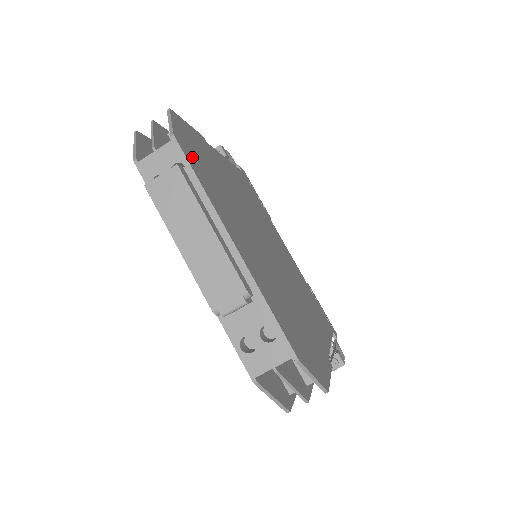
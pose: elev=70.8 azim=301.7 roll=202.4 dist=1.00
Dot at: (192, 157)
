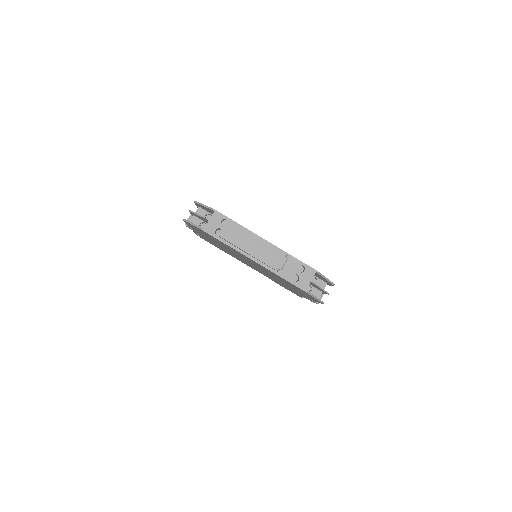
Dot at: occluded
